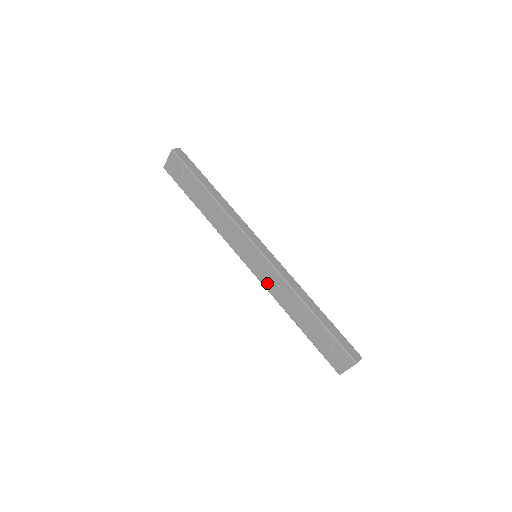
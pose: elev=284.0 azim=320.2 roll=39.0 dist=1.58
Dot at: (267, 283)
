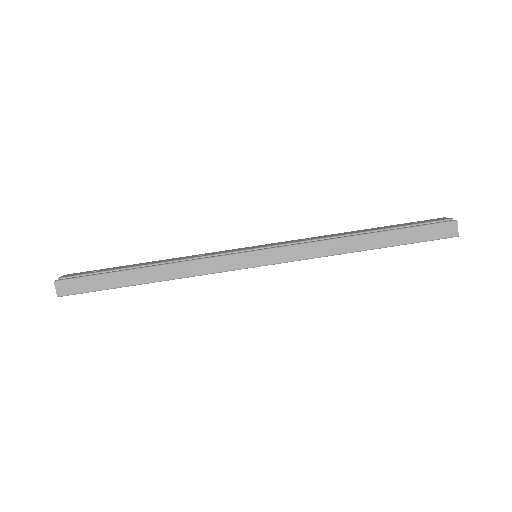
Dot at: occluded
